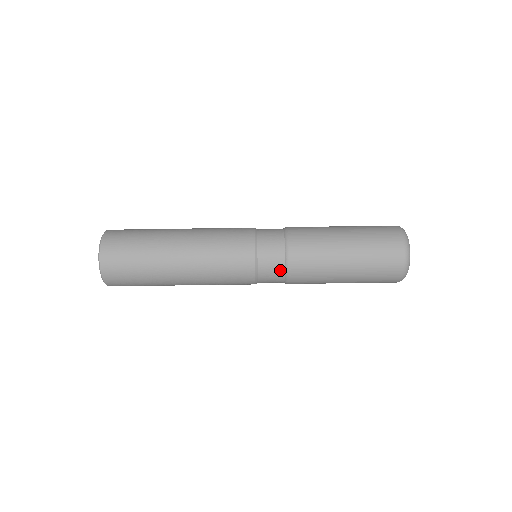
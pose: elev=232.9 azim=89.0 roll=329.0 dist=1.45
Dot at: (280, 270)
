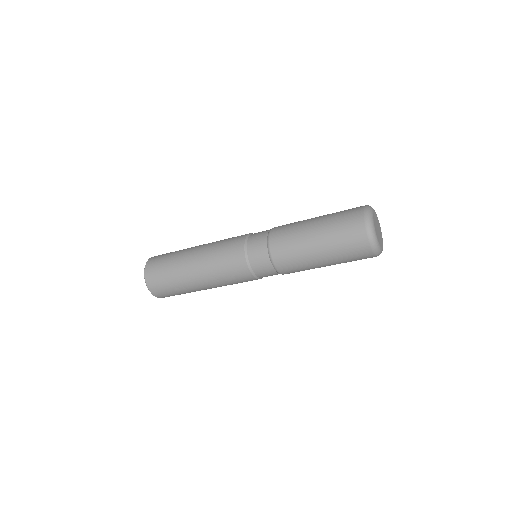
Dot at: (271, 270)
